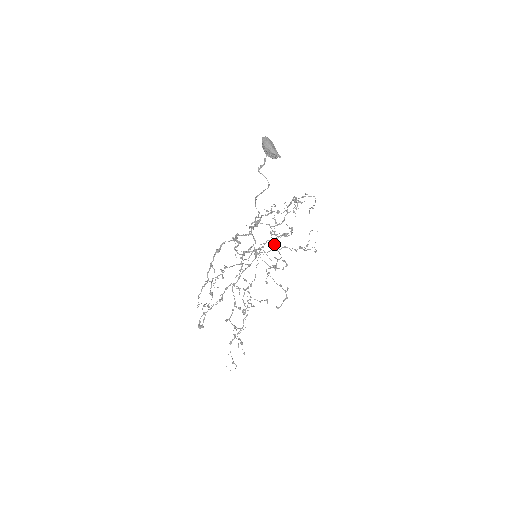
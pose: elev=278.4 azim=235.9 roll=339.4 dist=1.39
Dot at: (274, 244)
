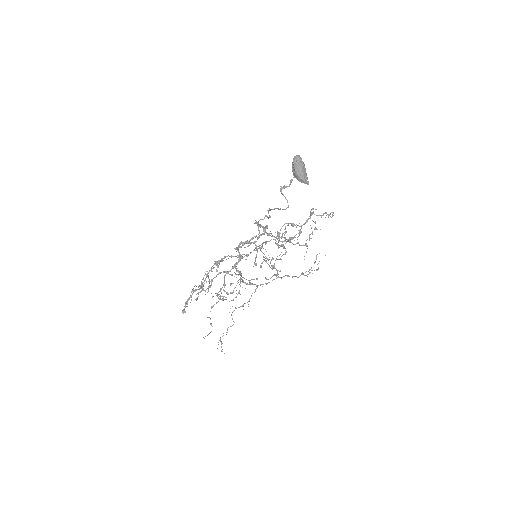
Dot at: (278, 244)
